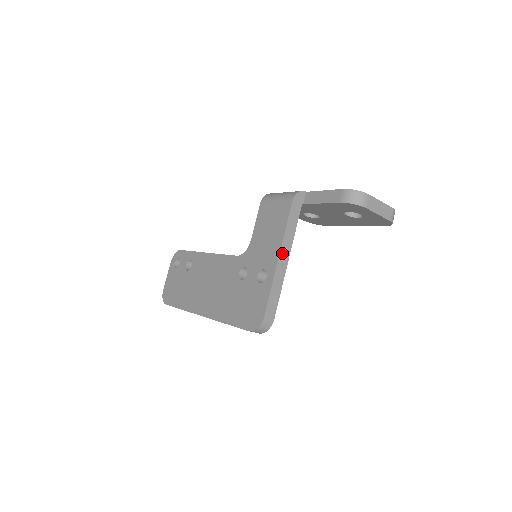
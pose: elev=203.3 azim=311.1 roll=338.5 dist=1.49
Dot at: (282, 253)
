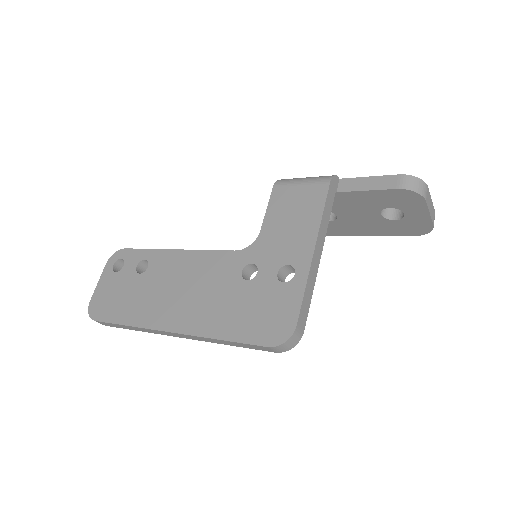
Dot at: (317, 245)
